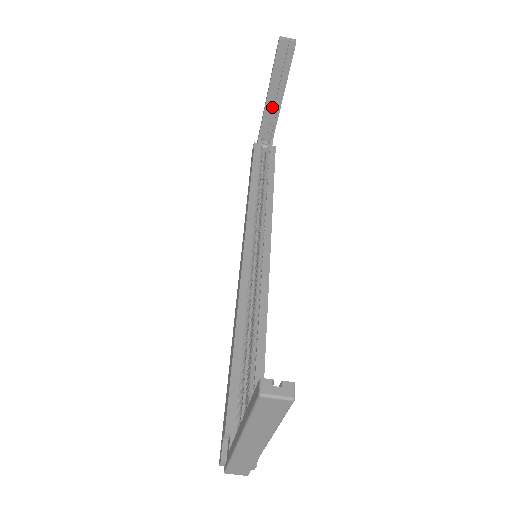
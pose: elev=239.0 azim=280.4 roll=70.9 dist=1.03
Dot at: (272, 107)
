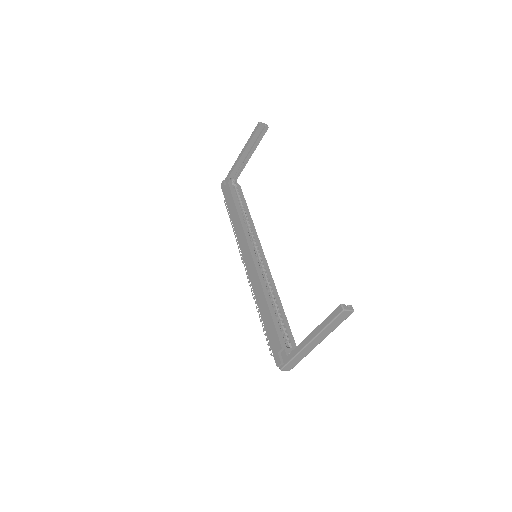
Dot at: (242, 160)
